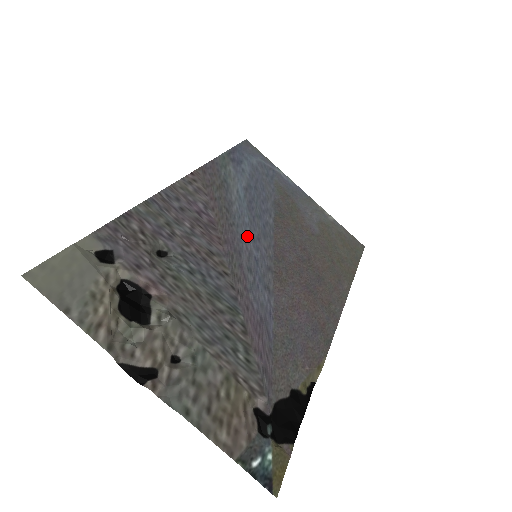
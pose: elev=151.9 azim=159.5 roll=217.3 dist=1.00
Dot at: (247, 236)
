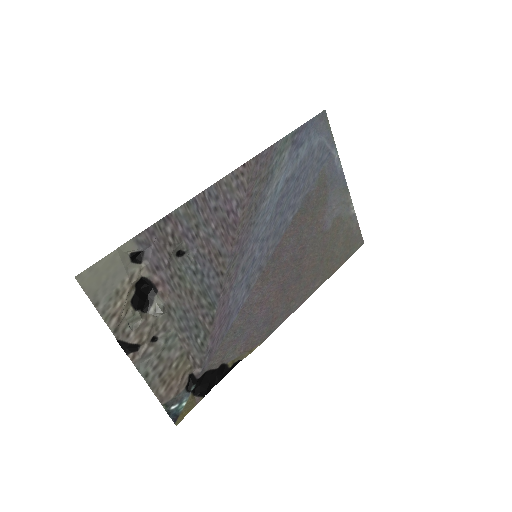
Dot at: (259, 236)
